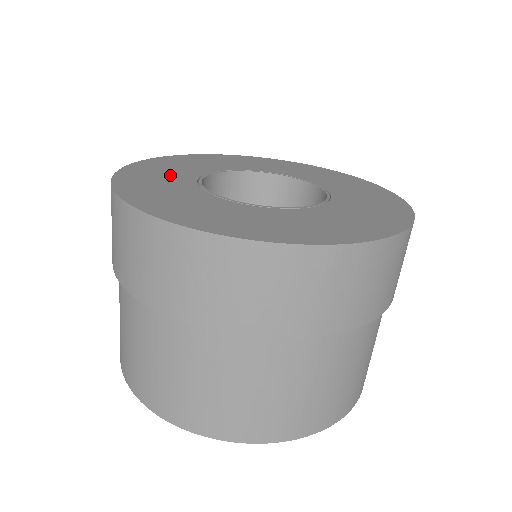
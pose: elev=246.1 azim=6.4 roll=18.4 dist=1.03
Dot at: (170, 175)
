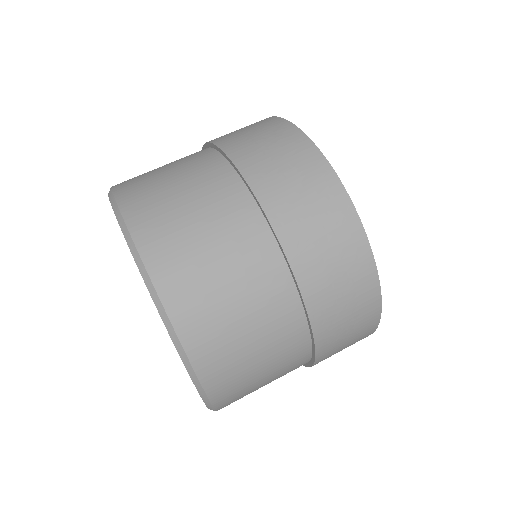
Dot at: occluded
